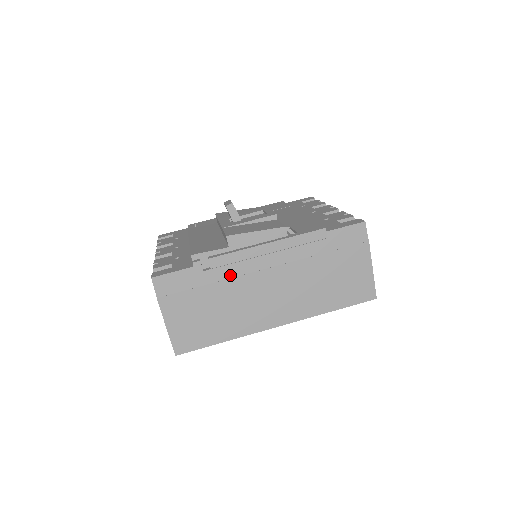
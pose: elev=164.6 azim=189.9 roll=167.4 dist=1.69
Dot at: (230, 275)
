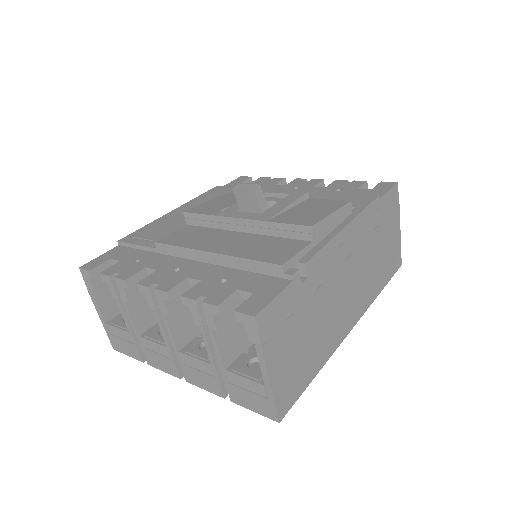
Dot at: (322, 279)
